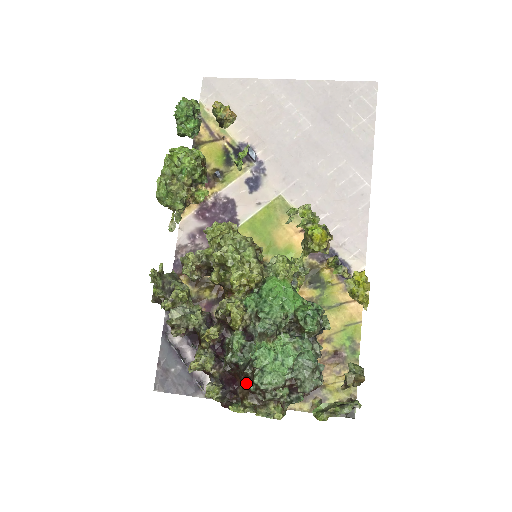
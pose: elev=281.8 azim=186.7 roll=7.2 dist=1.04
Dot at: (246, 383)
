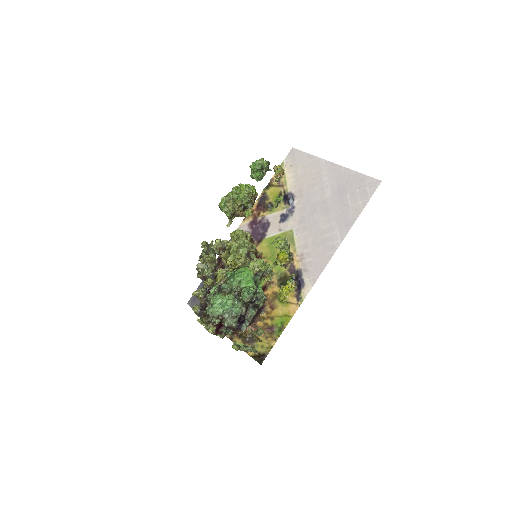
Dot at: (205, 309)
